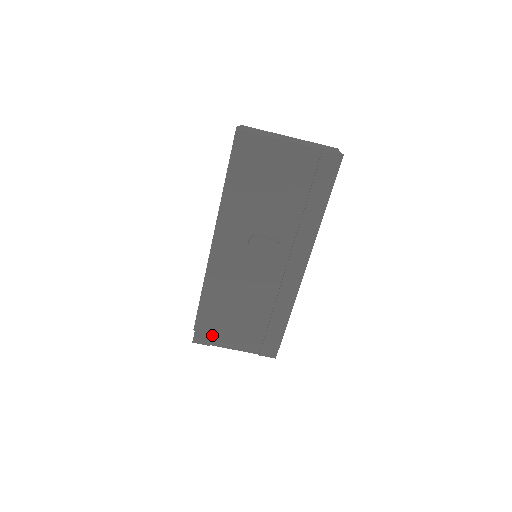
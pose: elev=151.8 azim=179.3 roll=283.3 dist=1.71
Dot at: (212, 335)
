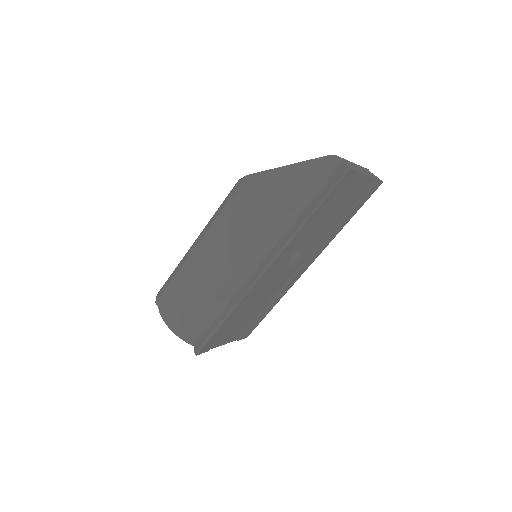
Dot at: (214, 342)
